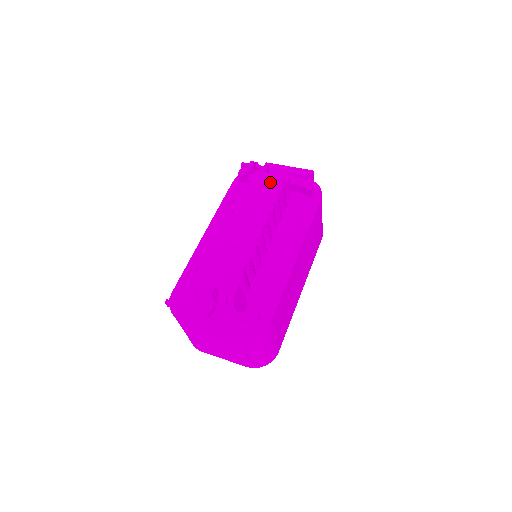
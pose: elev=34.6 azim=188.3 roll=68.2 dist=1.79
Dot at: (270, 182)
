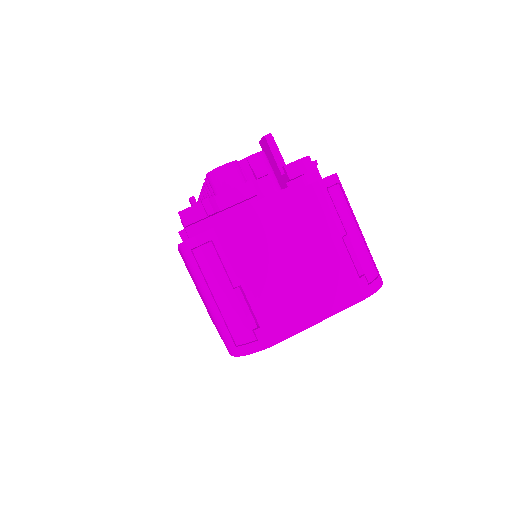
Dot at: occluded
